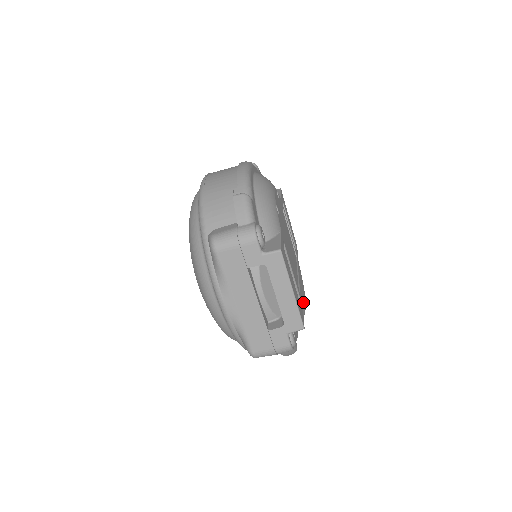
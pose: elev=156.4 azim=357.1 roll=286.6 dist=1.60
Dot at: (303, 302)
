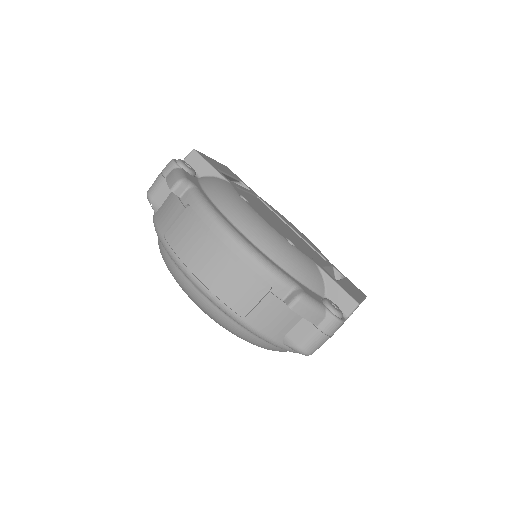
Dot at: (322, 254)
